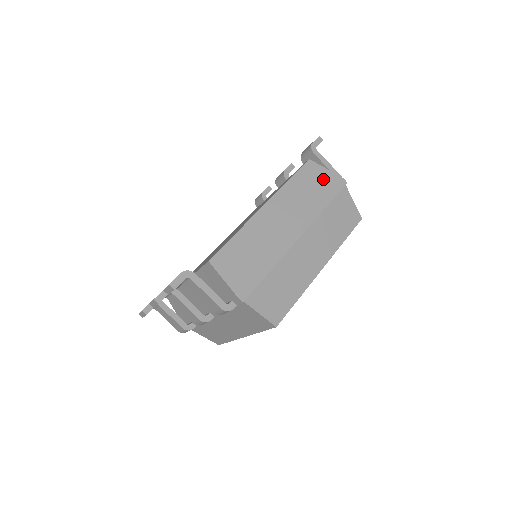
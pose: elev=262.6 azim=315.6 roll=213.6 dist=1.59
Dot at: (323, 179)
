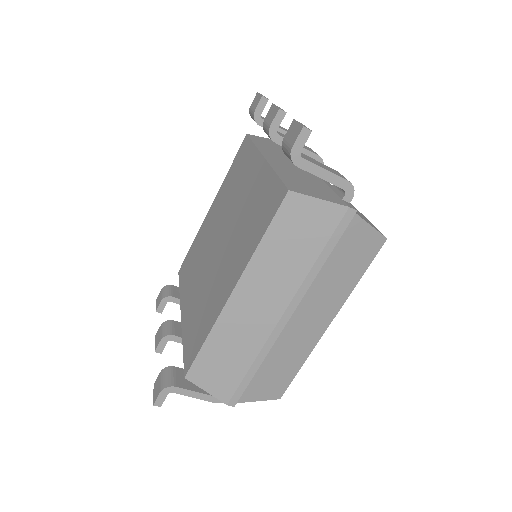
Dot at: (315, 221)
